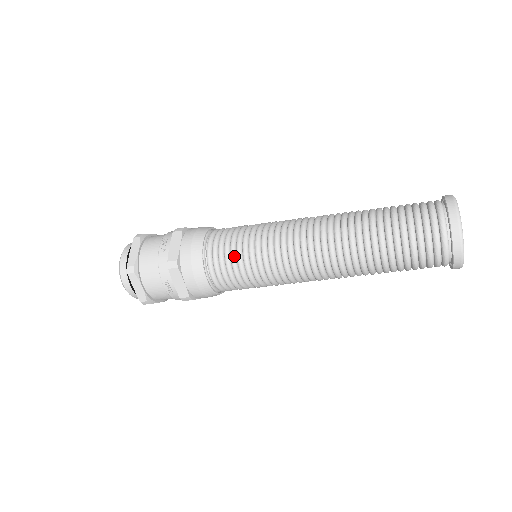
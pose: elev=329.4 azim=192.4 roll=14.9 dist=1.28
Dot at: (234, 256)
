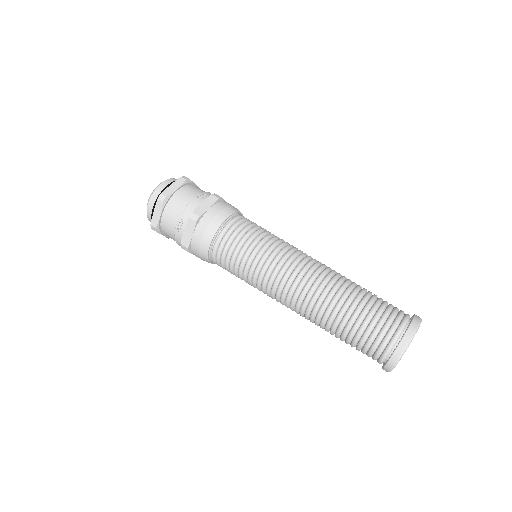
Dot at: (231, 268)
